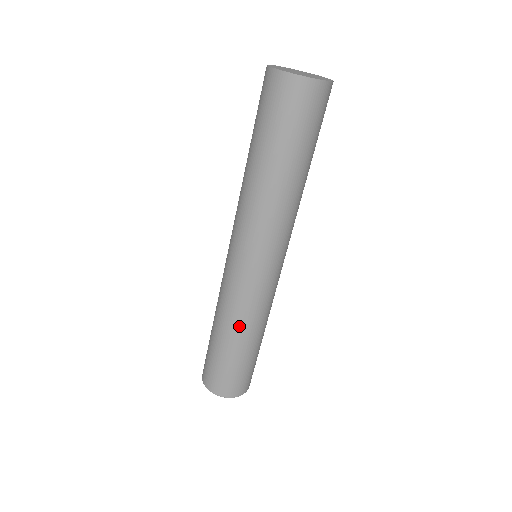
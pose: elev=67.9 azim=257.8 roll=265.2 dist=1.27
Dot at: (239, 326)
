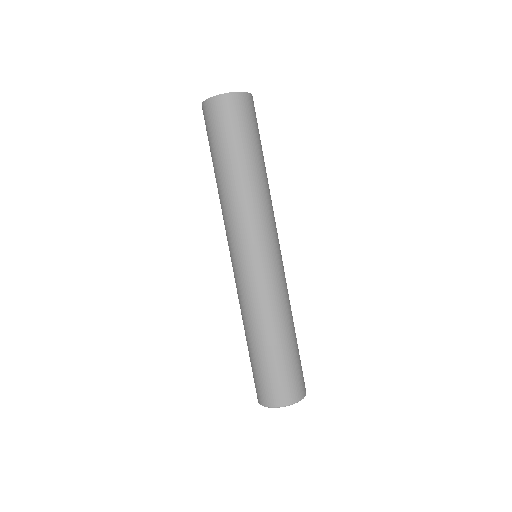
Dot at: (268, 319)
